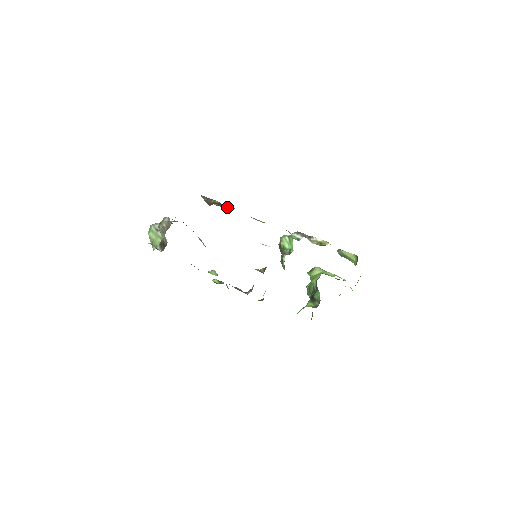
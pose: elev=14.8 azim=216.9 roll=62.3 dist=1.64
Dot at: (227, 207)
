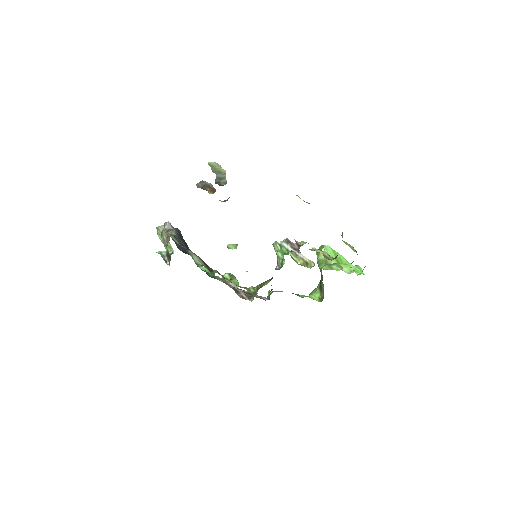
Dot at: (221, 201)
